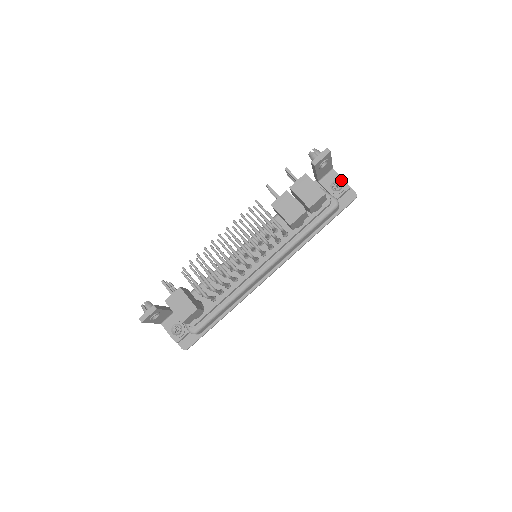
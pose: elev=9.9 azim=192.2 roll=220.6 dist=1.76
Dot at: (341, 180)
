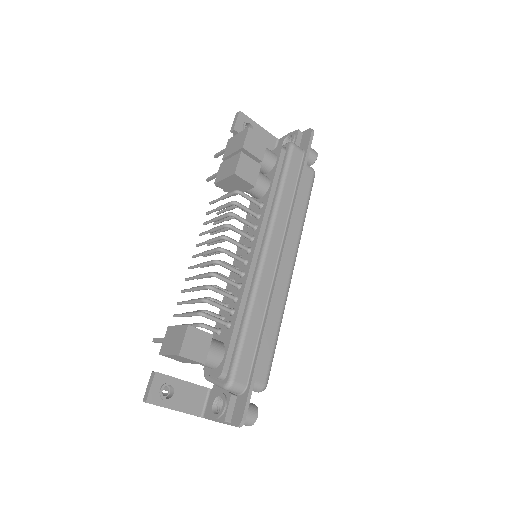
Dot at: (288, 135)
